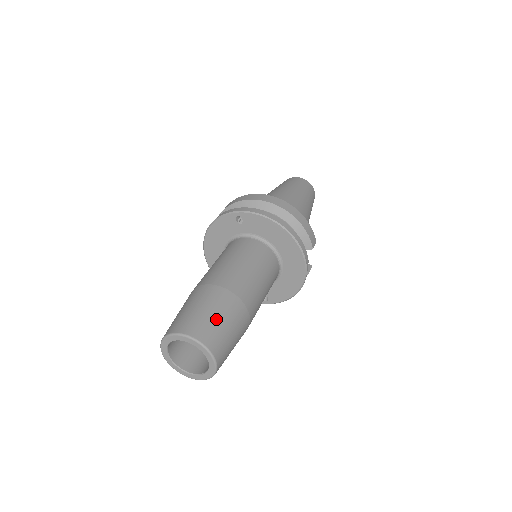
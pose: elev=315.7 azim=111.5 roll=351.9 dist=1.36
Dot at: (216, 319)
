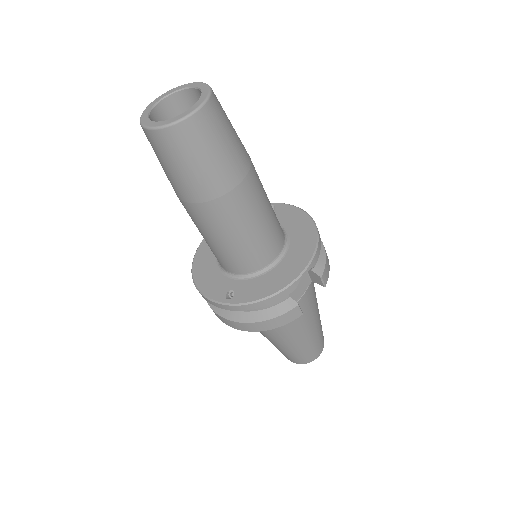
Dot at: occluded
